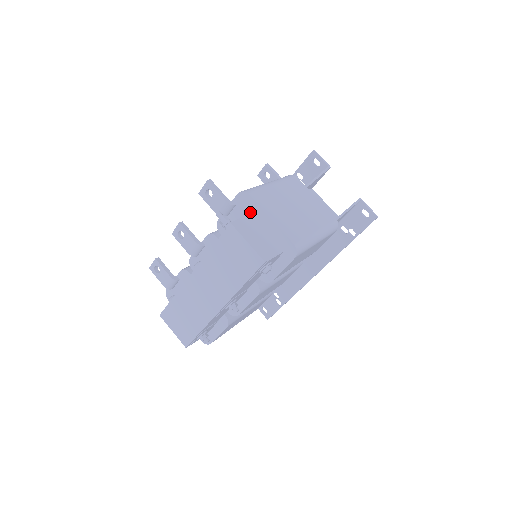
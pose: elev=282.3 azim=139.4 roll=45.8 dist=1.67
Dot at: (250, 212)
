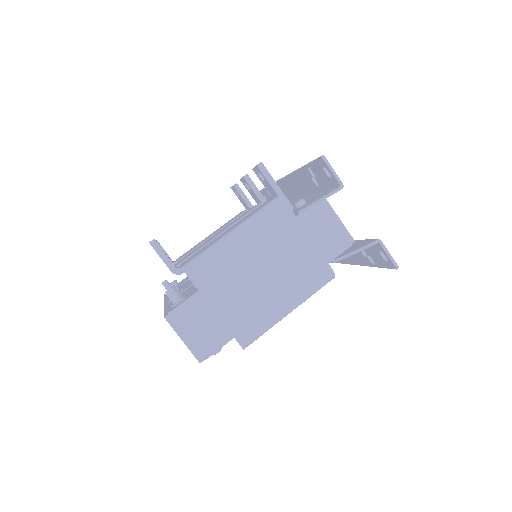
Dot at: occluded
